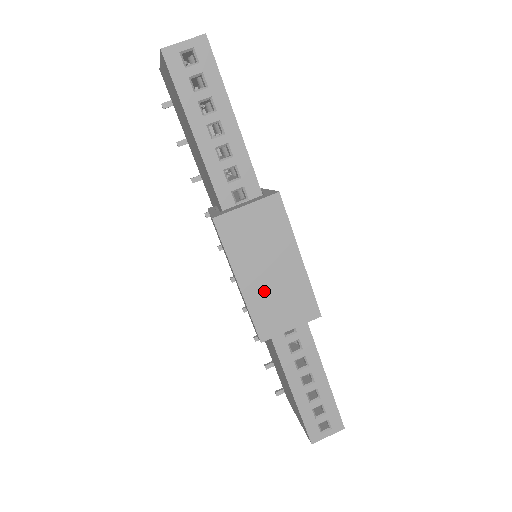
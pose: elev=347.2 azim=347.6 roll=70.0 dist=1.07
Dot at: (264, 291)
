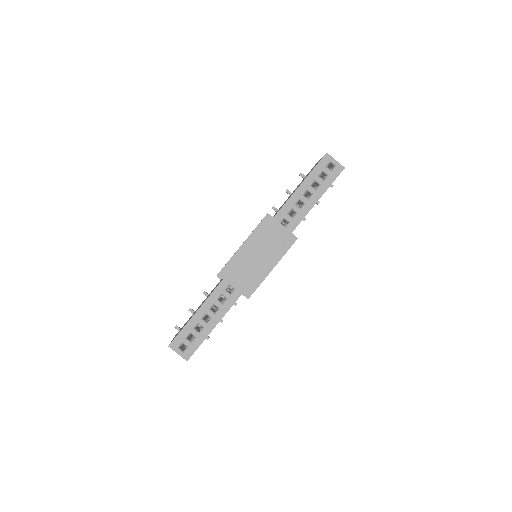
Dot at: (246, 260)
